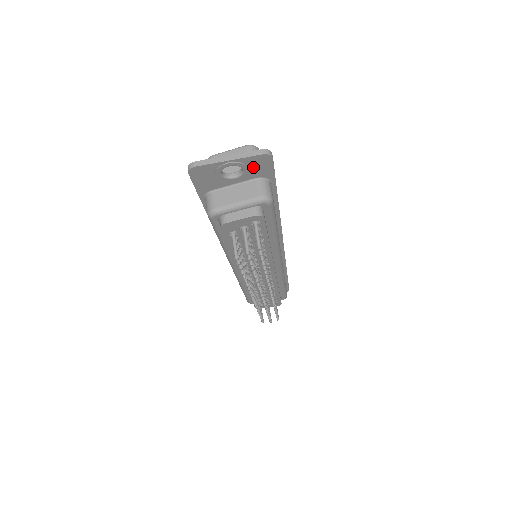
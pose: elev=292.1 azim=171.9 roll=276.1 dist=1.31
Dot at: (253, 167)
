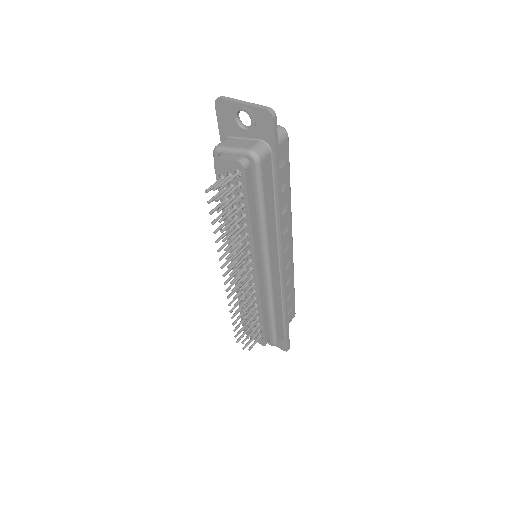
Dot at: (259, 123)
